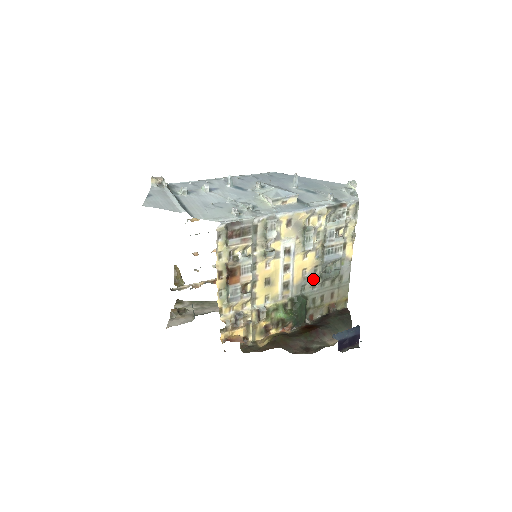
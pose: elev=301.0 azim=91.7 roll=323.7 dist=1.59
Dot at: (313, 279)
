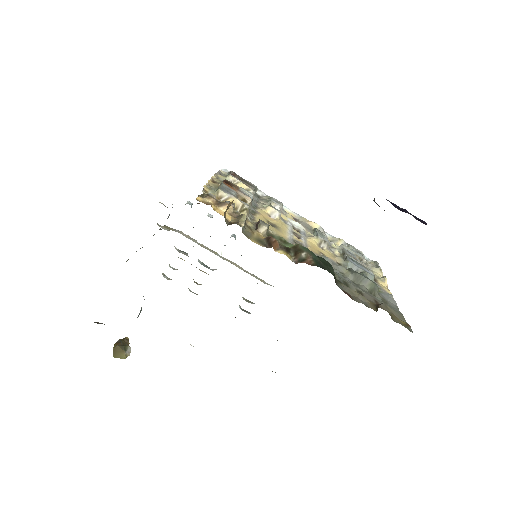
Dot at: (337, 267)
